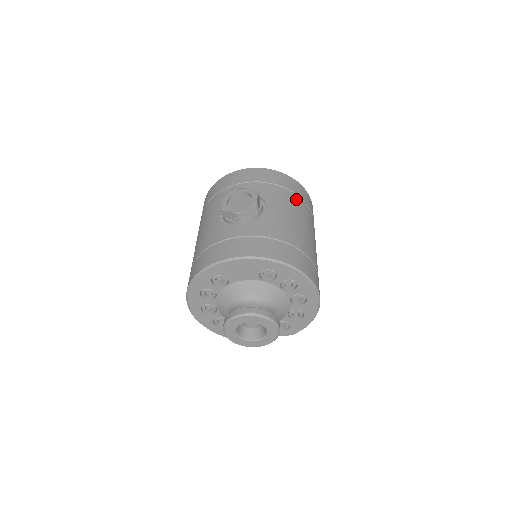
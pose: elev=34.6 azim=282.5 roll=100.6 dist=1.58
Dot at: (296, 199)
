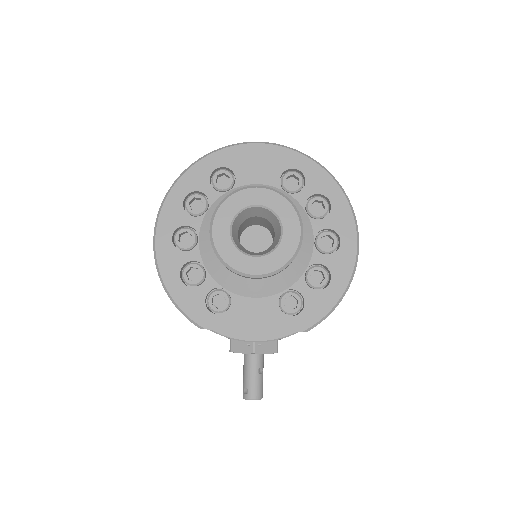
Dot at: occluded
